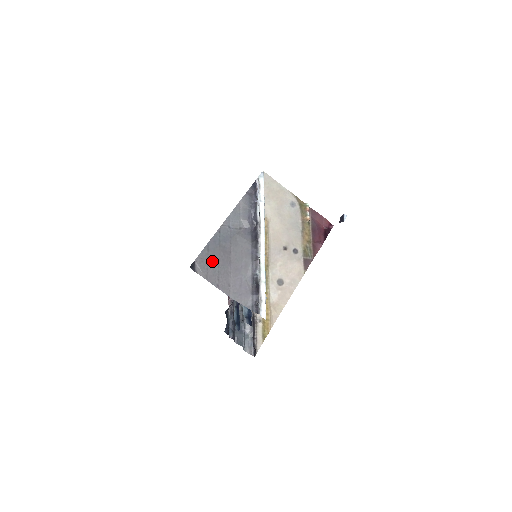
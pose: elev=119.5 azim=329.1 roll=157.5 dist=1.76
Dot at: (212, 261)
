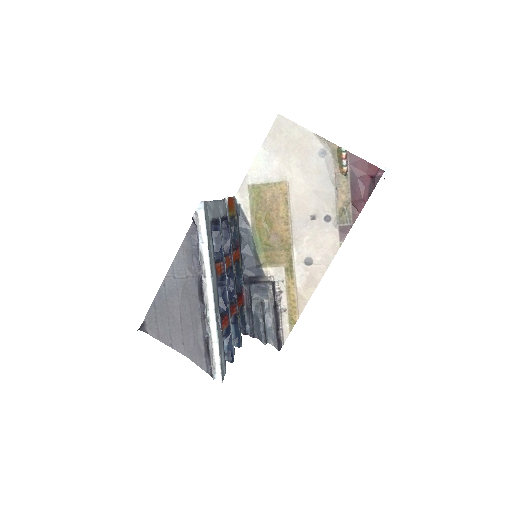
Dot at: (161, 319)
